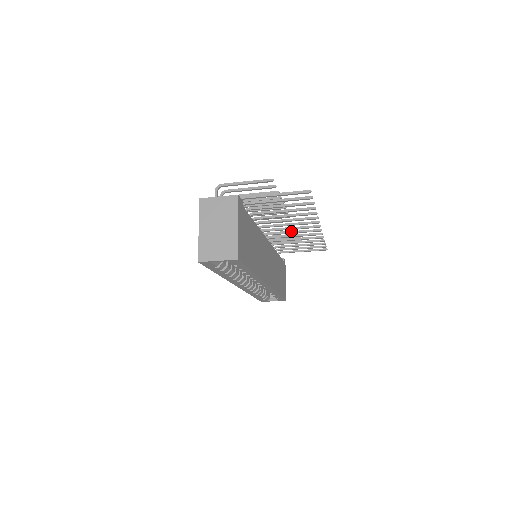
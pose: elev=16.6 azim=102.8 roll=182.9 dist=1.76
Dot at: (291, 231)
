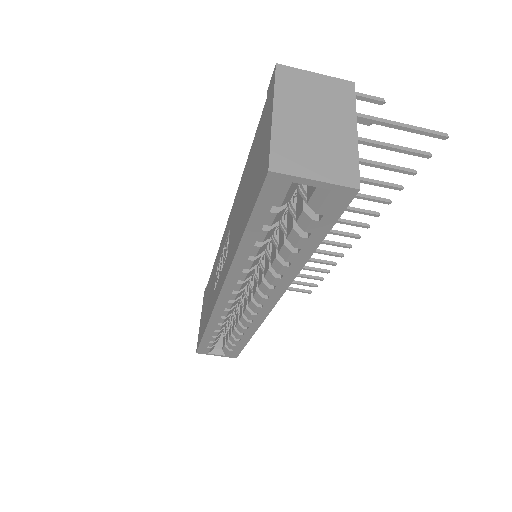
Dot at: occluded
